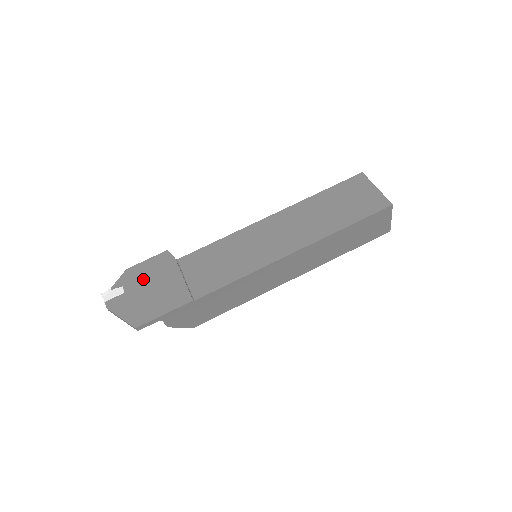
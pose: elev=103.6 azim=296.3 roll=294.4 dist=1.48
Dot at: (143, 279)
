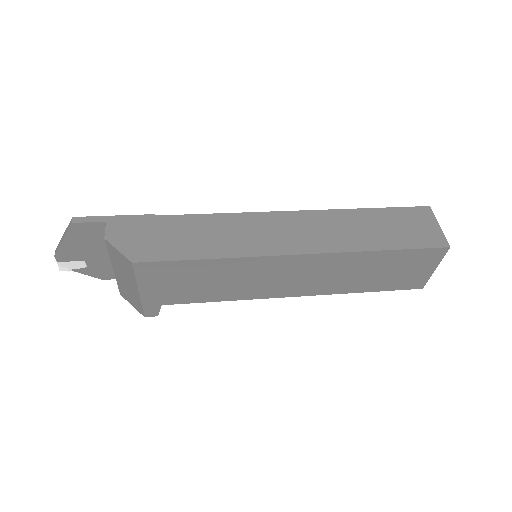
Dot at: occluded
